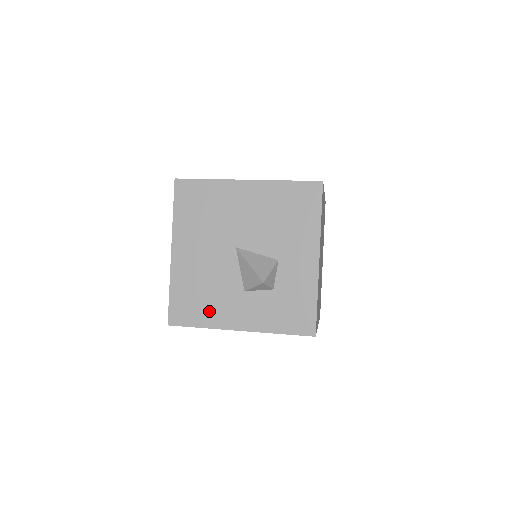
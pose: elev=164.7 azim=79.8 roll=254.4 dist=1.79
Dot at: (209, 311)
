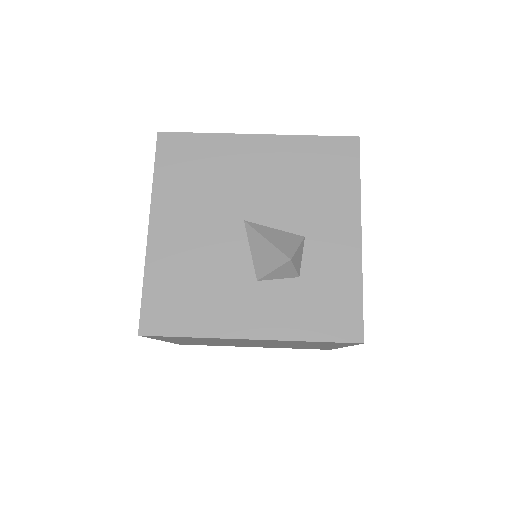
Dot at: (204, 311)
